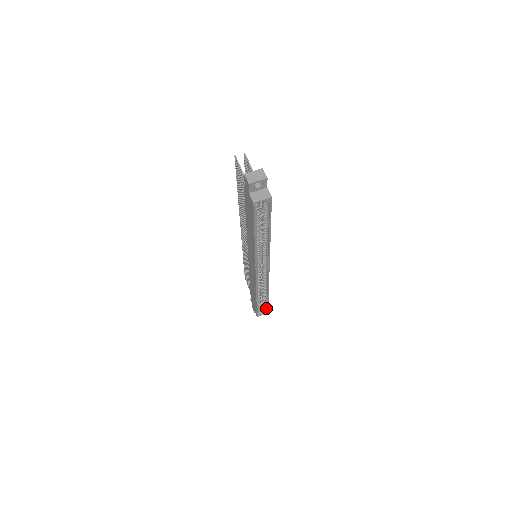
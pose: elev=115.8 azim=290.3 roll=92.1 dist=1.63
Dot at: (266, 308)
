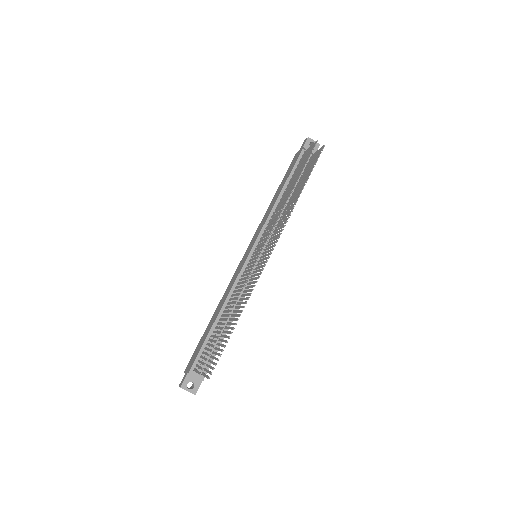
Dot at: occluded
